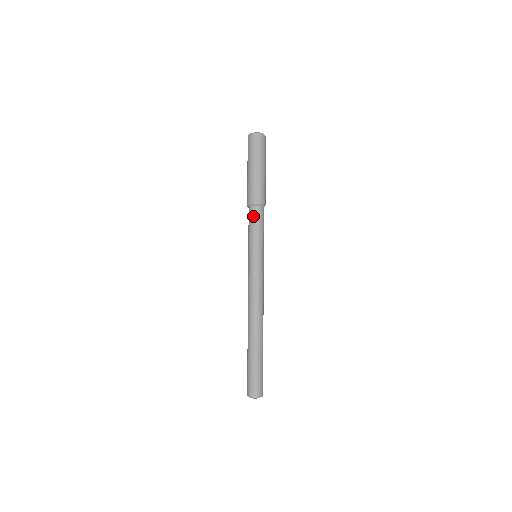
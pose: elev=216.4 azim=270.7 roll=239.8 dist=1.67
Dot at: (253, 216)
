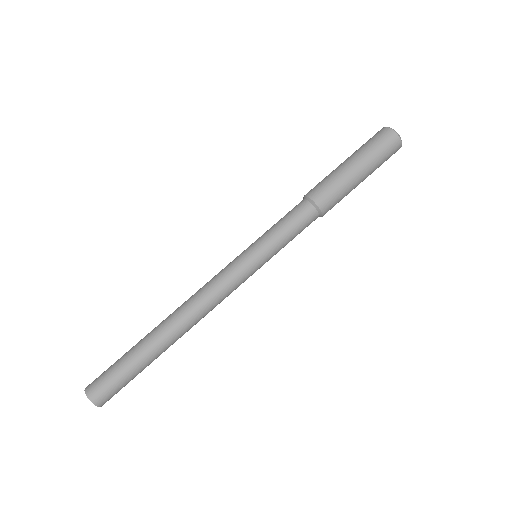
Dot at: (303, 217)
